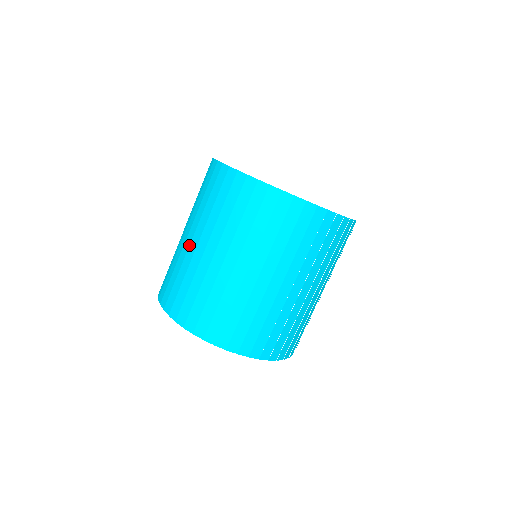
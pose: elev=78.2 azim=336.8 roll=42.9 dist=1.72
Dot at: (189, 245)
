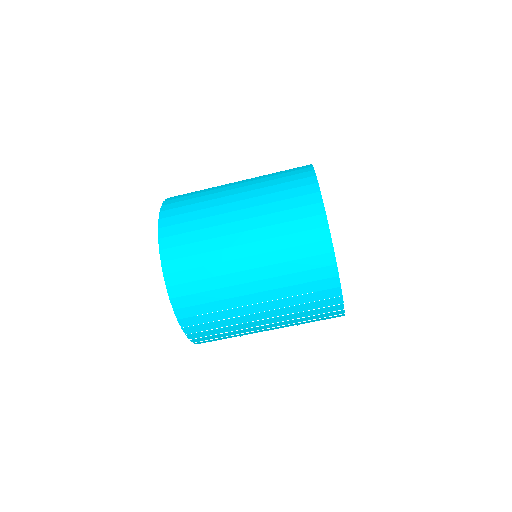
Dot at: (229, 195)
